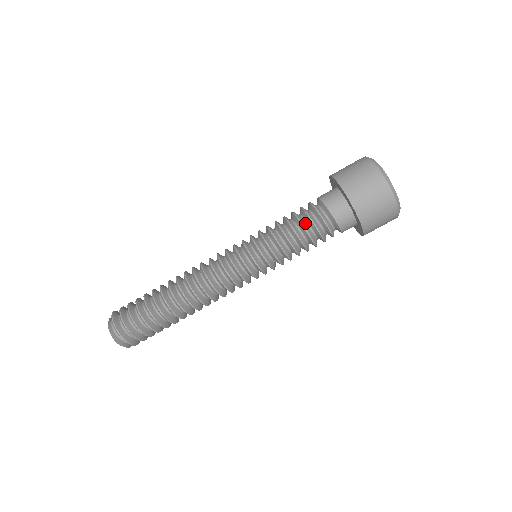
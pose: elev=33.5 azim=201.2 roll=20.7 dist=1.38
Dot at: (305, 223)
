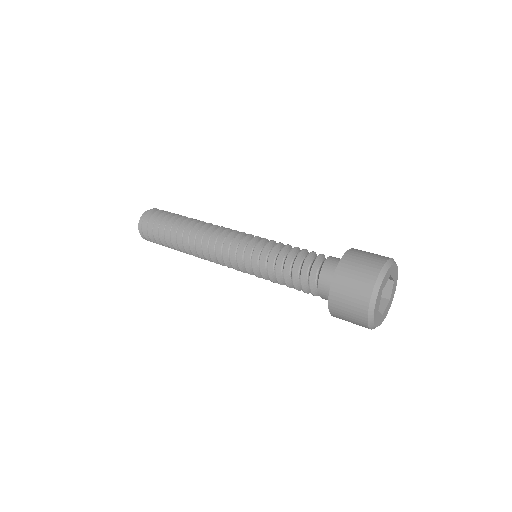
Dot at: (303, 257)
